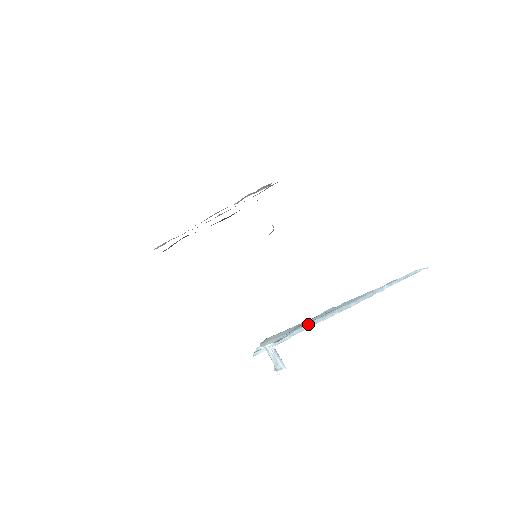
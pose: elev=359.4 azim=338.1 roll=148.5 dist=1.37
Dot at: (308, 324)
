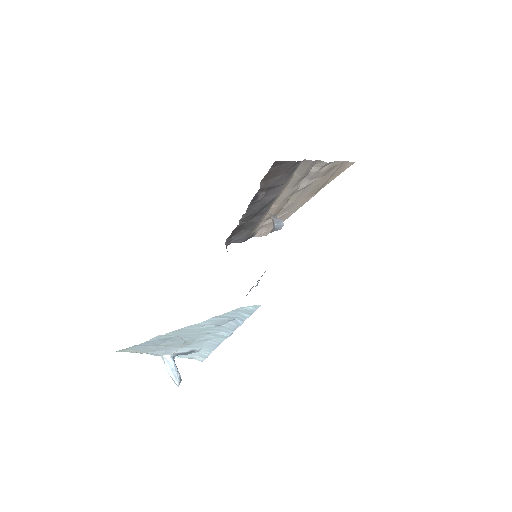
Dot at: (206, 344)
